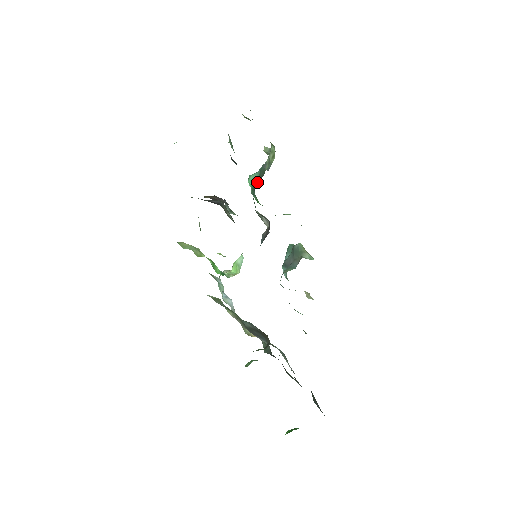
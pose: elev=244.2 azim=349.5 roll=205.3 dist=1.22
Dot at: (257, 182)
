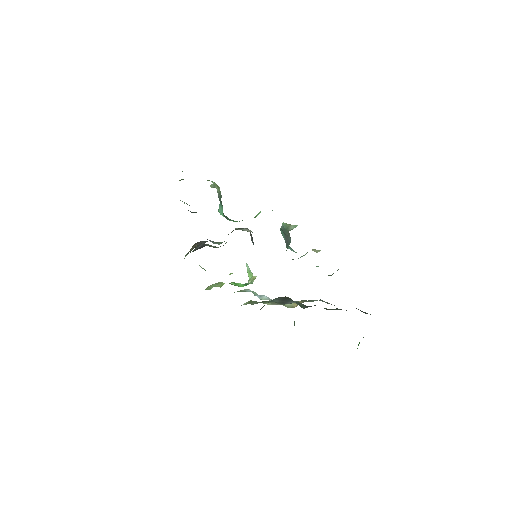
Dot at: occluded
